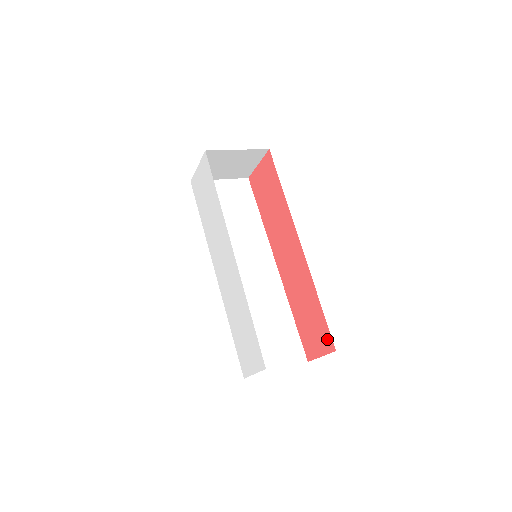
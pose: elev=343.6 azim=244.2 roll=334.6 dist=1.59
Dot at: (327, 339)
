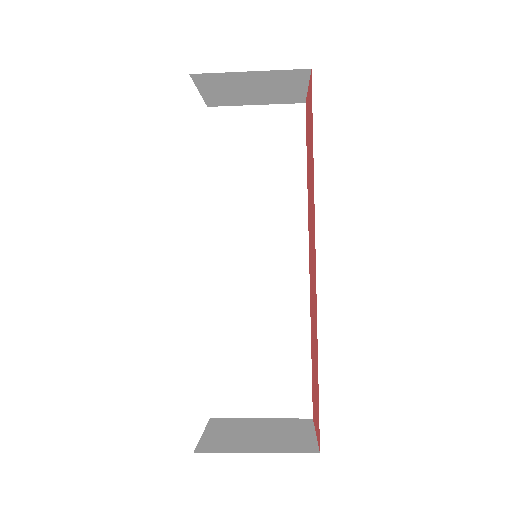
Dot at: (318, 425)
